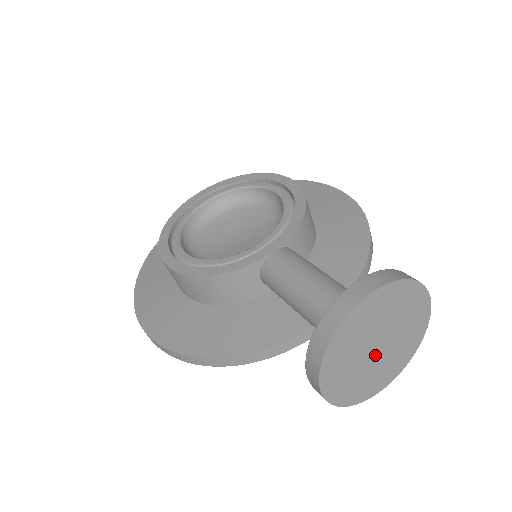
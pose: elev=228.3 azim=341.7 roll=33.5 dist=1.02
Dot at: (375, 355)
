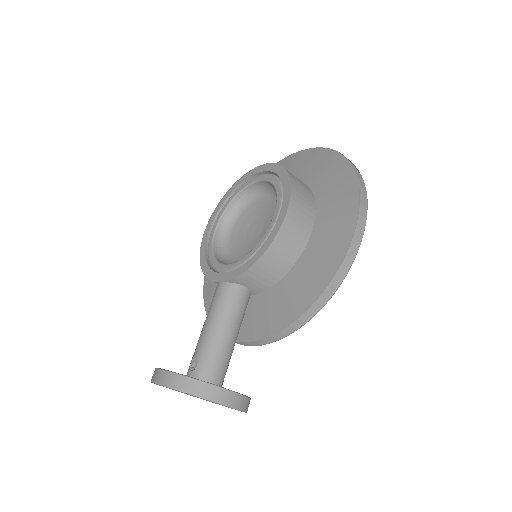
Dot at: occluded
